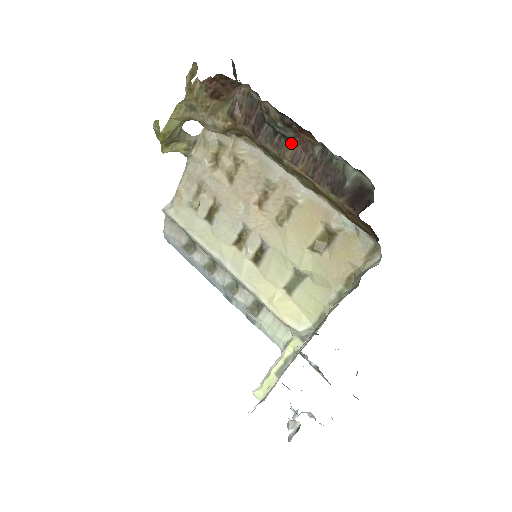
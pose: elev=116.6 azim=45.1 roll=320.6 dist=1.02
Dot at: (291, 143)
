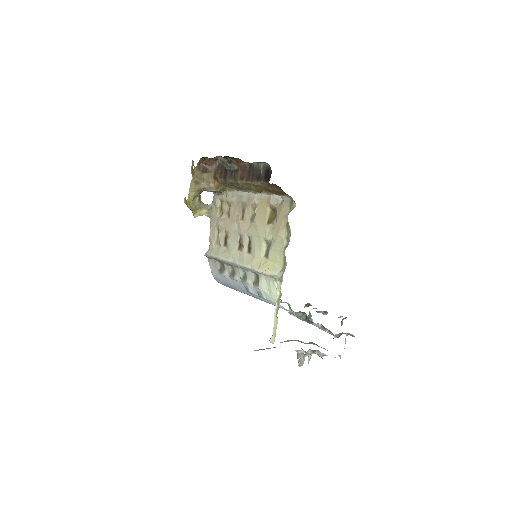
Dot at: (238, 172)
